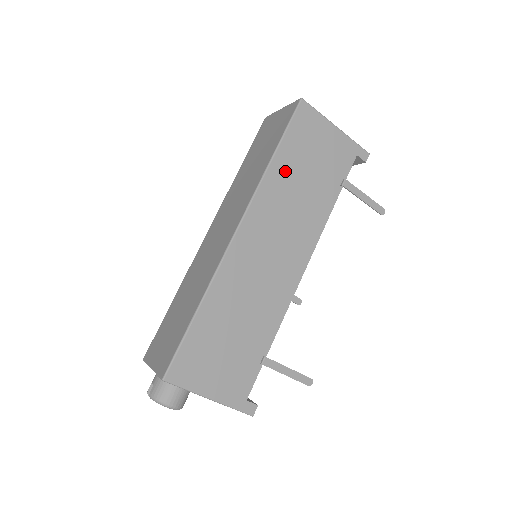
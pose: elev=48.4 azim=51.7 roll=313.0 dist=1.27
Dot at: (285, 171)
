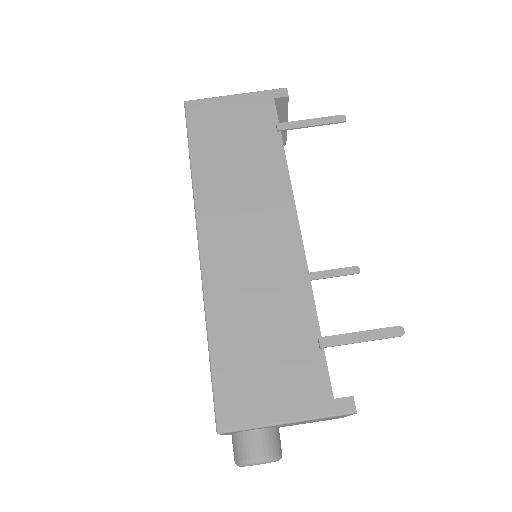
Dot at: (211, 163)
